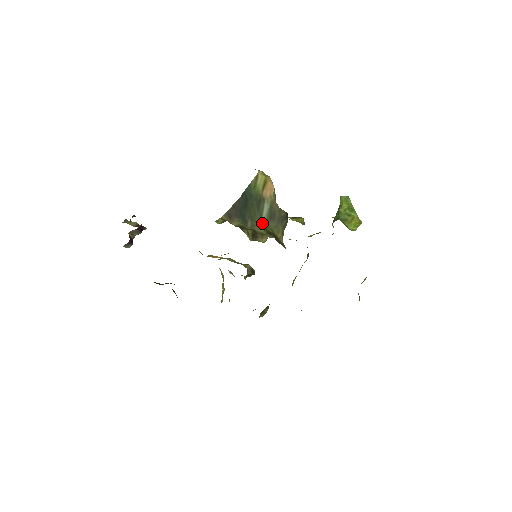
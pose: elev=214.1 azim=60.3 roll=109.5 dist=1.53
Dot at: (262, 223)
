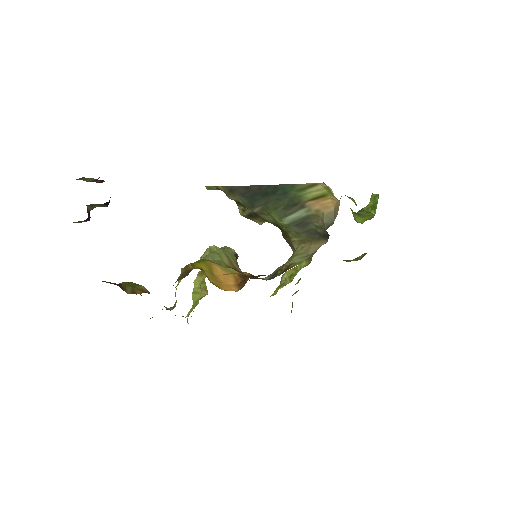
Dot at: (279, 221)
